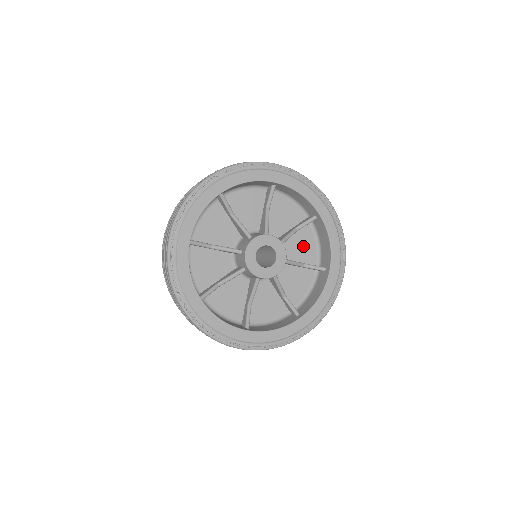
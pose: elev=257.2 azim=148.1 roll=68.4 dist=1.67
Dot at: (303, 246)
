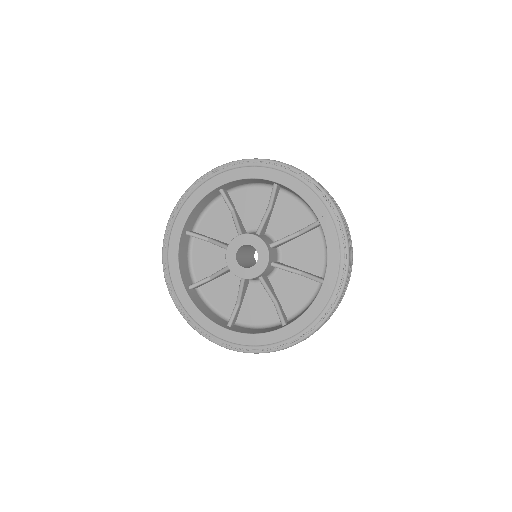
Dot at: (295, 292)
